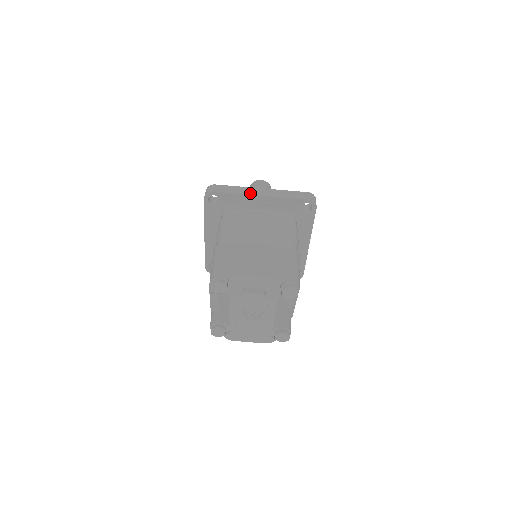
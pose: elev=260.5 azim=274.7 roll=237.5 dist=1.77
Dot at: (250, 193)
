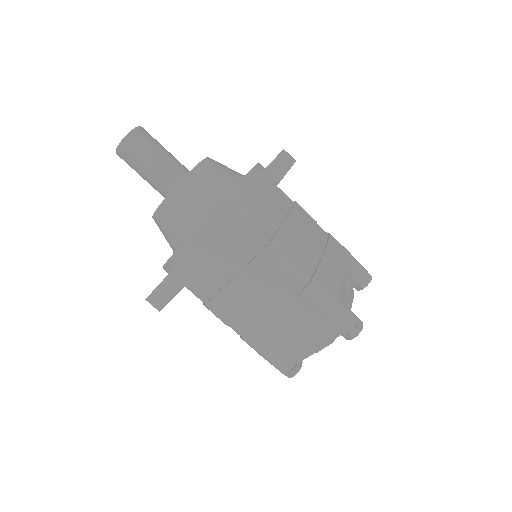
Dot at: (186, 279)
